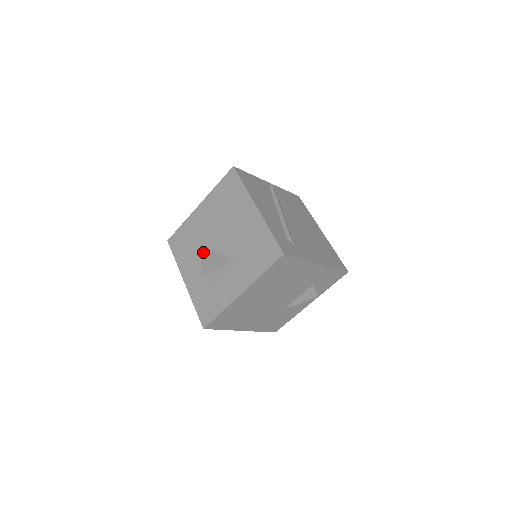
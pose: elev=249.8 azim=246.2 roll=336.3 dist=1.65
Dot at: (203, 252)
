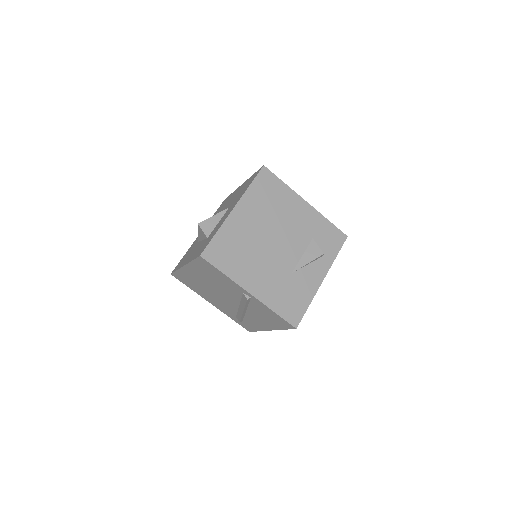
Dot at: occluded
